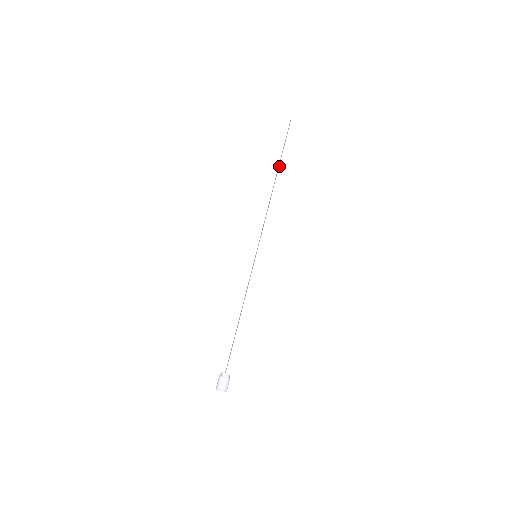
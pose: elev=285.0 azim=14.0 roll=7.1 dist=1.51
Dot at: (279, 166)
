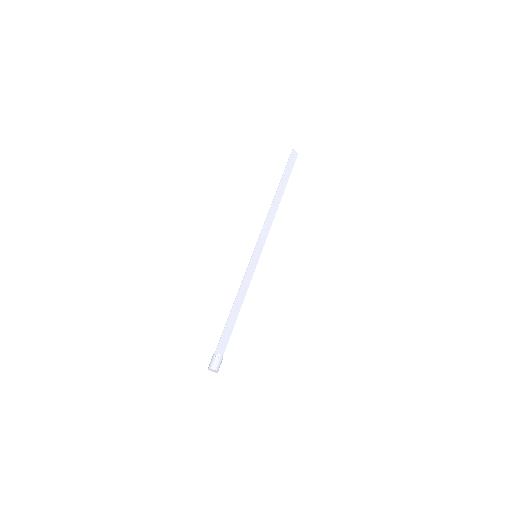
Dot at: (279, 185)
